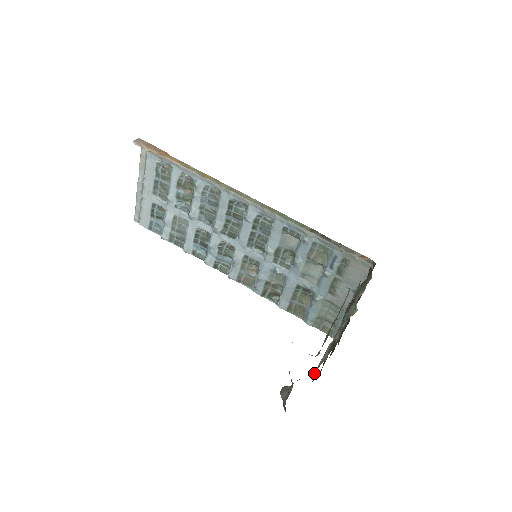
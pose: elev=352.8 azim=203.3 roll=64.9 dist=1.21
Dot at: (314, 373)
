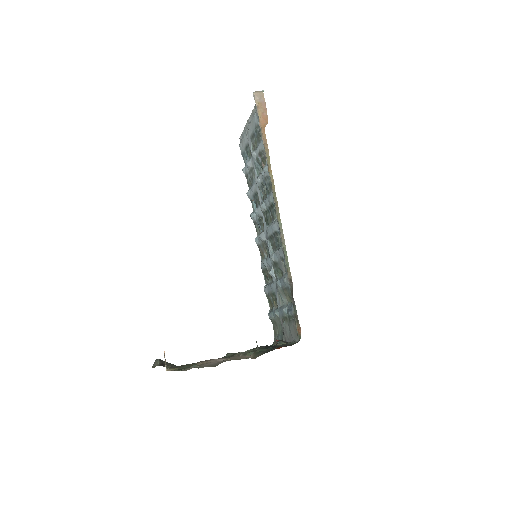
Dot at: (197, 362)
